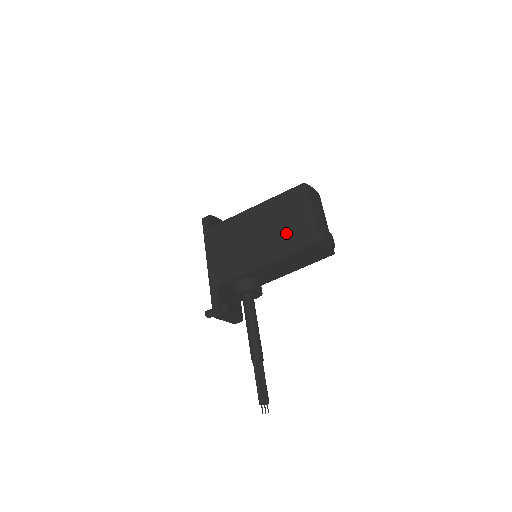
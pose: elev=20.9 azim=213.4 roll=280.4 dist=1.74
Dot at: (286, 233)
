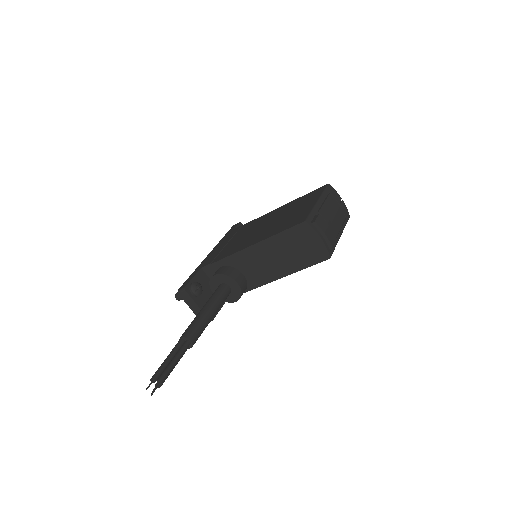
Dot at: (285, 220)
